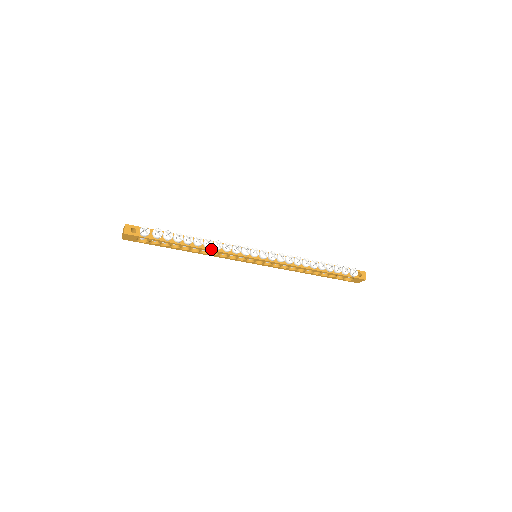
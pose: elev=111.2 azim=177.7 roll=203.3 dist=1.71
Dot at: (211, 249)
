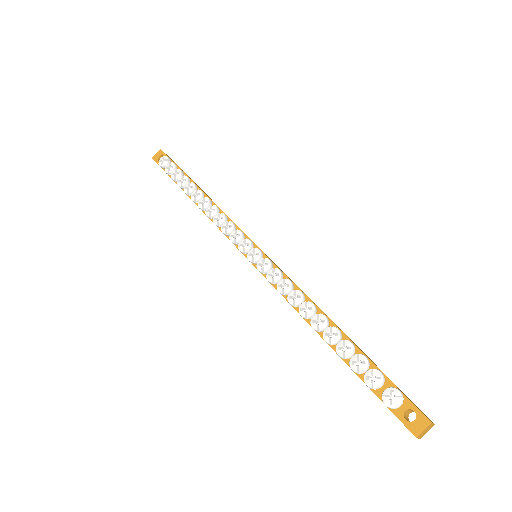
Dot at: occluded
